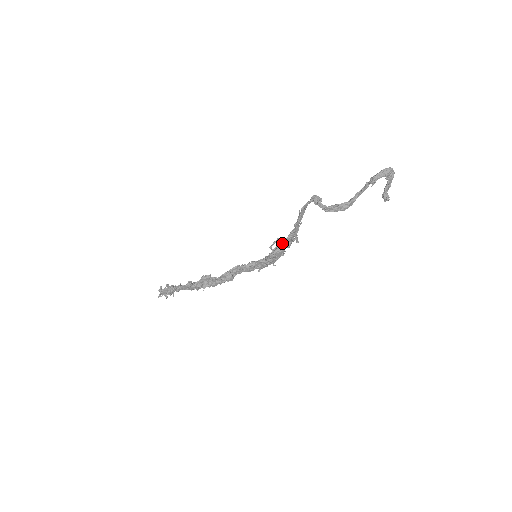
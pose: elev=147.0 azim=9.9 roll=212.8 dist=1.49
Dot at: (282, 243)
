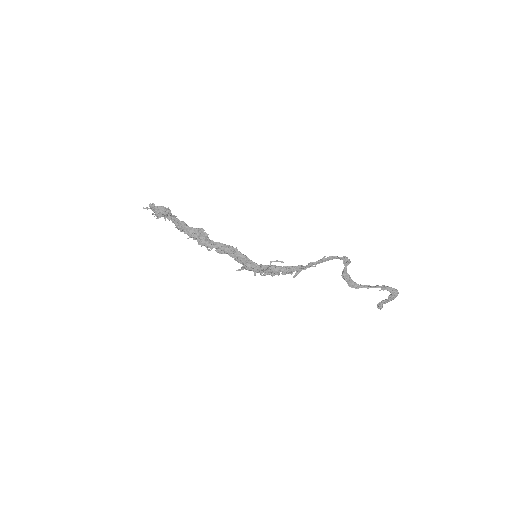
Dot at: (284, 266)
